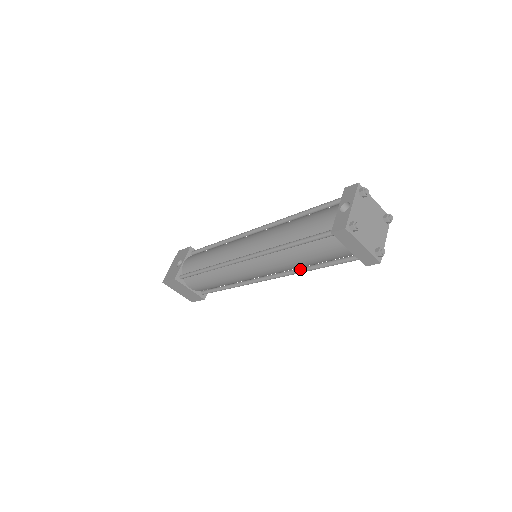
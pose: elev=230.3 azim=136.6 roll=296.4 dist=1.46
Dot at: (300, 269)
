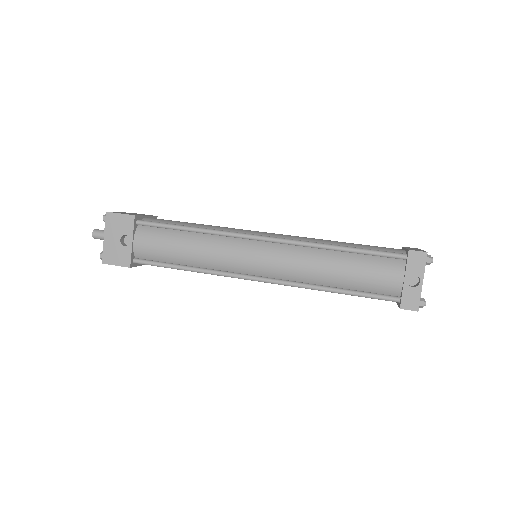
Dot at: occluded
